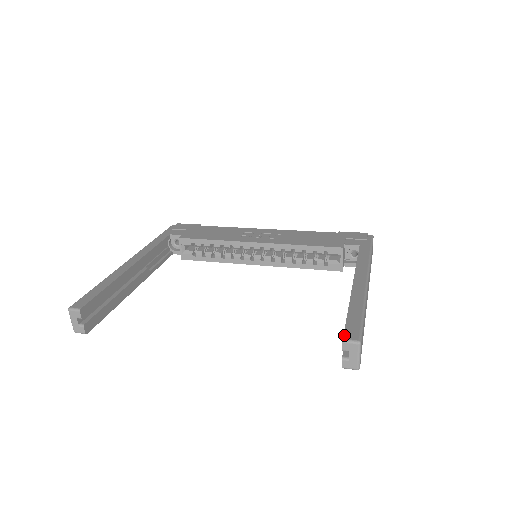
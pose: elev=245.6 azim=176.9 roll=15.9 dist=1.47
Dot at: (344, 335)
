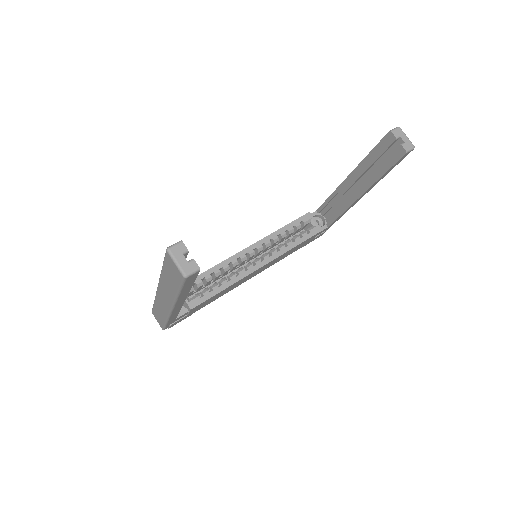
Dot at: (387, 133)
